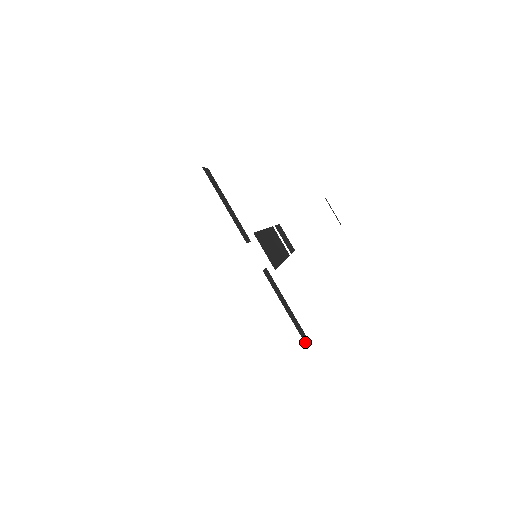
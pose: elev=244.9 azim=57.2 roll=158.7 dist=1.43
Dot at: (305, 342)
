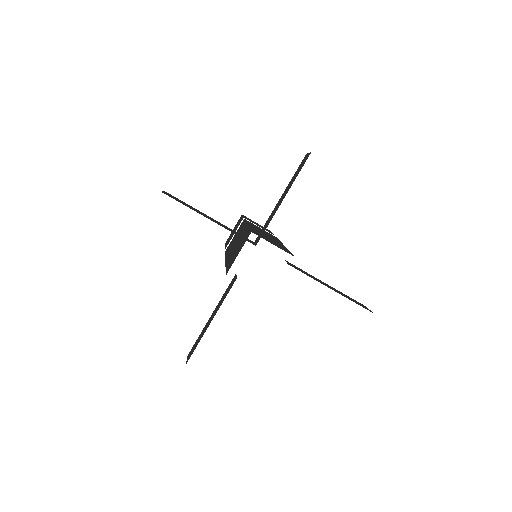
Dot at: occluded
